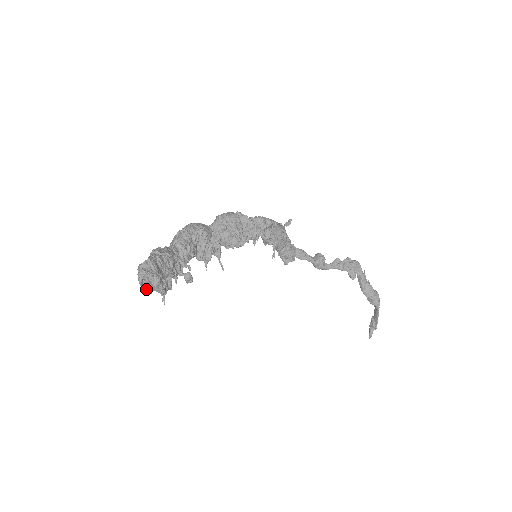
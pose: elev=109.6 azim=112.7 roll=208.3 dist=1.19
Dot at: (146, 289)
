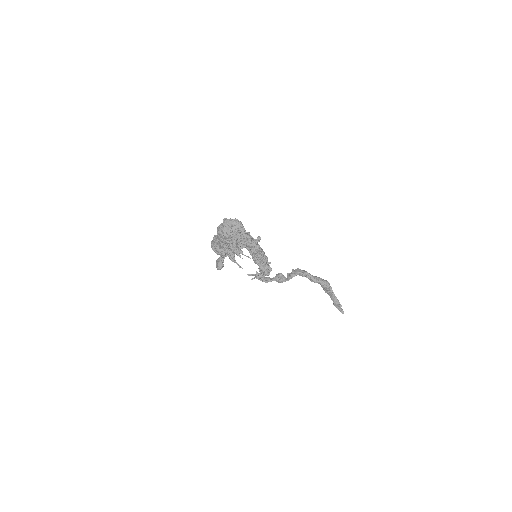
Dot at: (234, 240)
